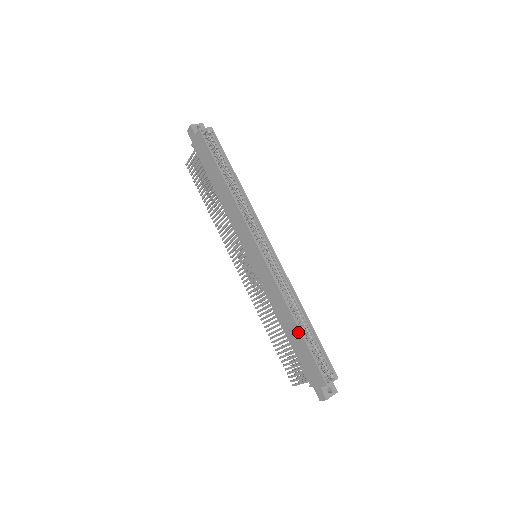
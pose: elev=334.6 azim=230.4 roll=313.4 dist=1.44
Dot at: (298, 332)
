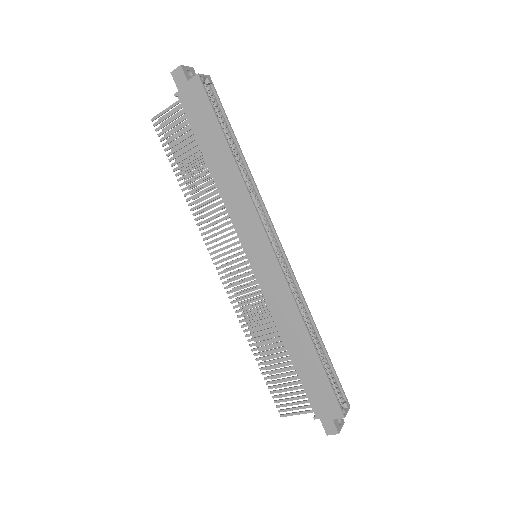
Dot at: (314, 355)
